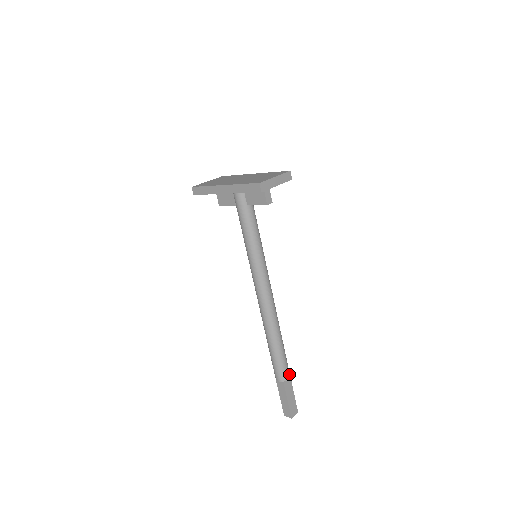
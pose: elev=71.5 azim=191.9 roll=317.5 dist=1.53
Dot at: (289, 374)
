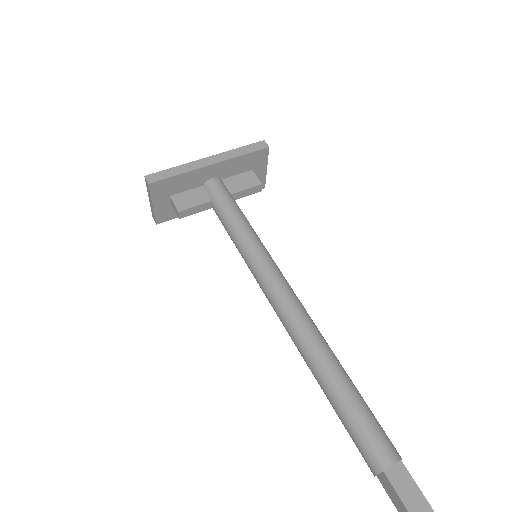
Dot at: occluded
